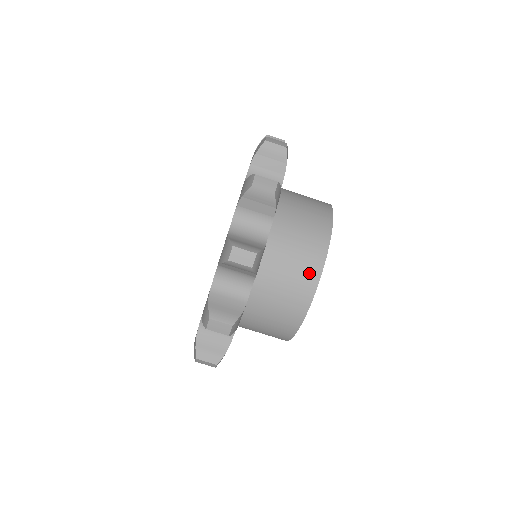
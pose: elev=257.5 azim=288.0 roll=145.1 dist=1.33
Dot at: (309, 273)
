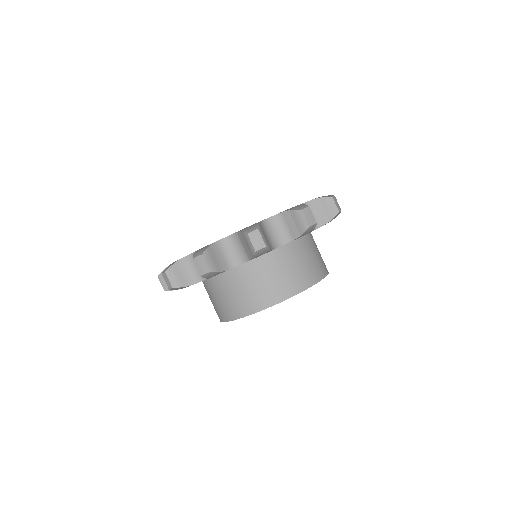
Dot at: (279, 292)
